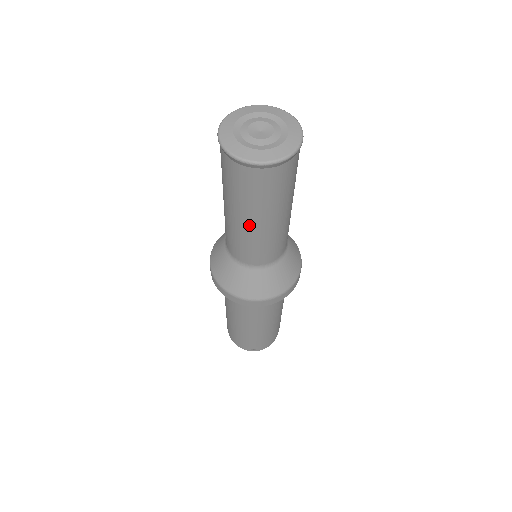
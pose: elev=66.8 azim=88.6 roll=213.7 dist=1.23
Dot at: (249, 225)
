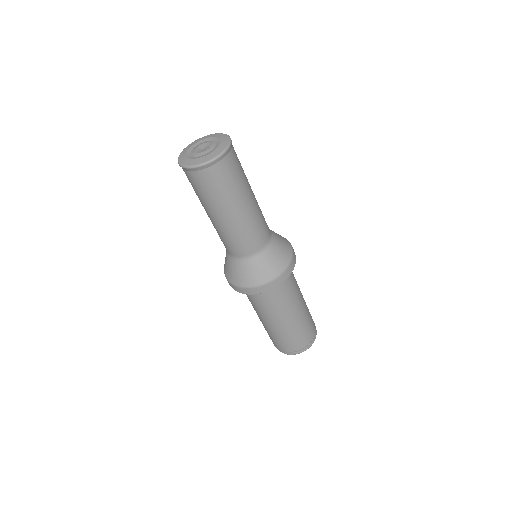
Dot at: (237, 214)
